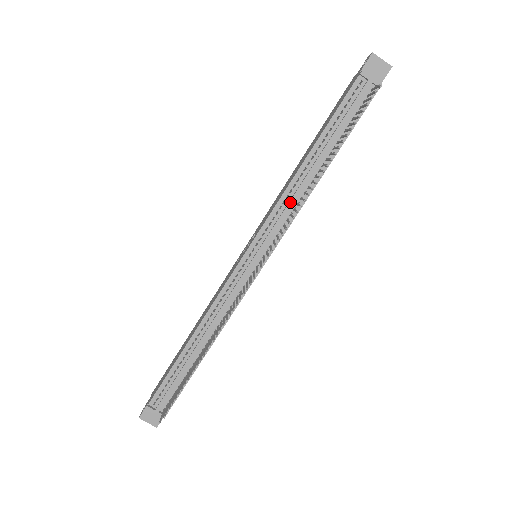
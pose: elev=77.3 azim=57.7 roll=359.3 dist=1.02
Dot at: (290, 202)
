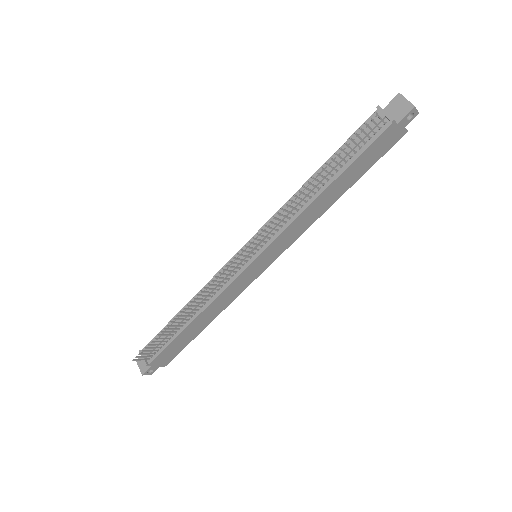
Dot at: occluded
